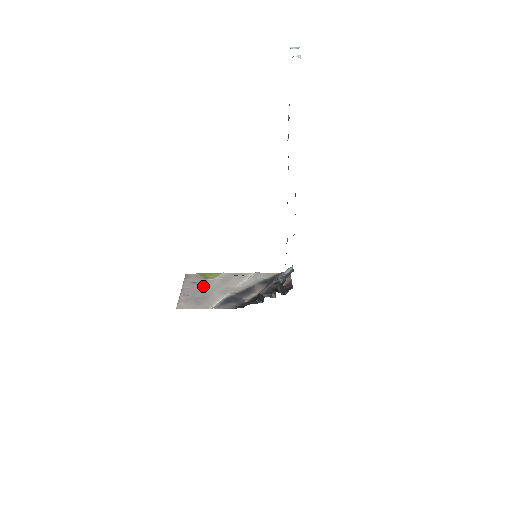
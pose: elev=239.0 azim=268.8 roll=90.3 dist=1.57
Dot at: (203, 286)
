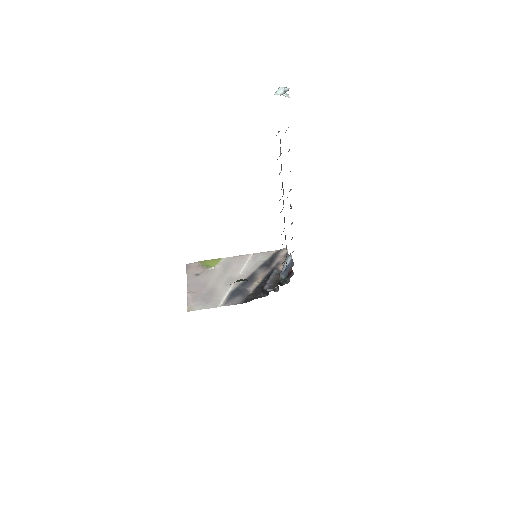
Dot at: (207, 278)
